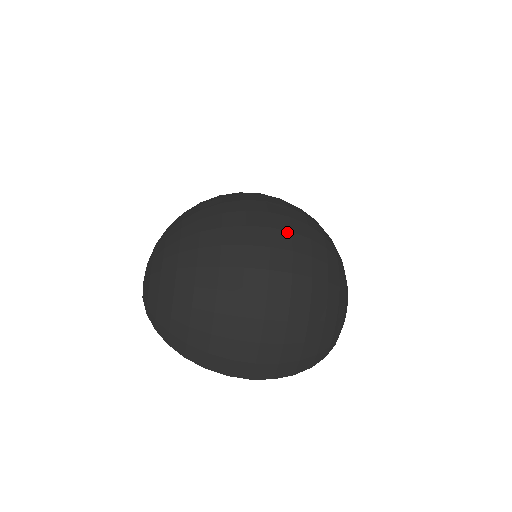
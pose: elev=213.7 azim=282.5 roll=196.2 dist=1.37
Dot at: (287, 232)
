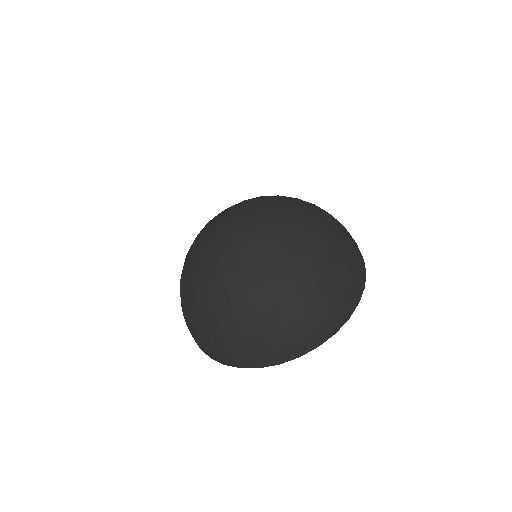
Dot at: (252, 228)
